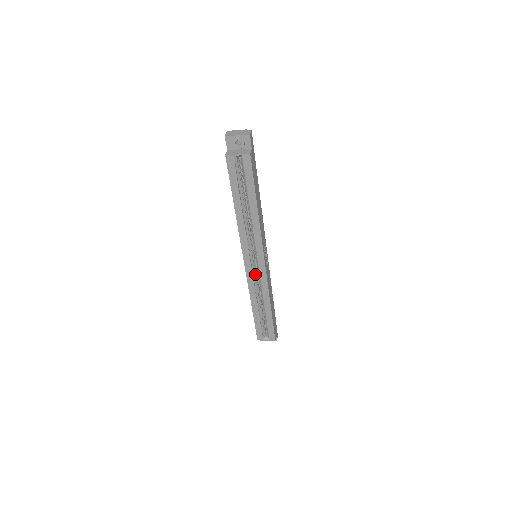
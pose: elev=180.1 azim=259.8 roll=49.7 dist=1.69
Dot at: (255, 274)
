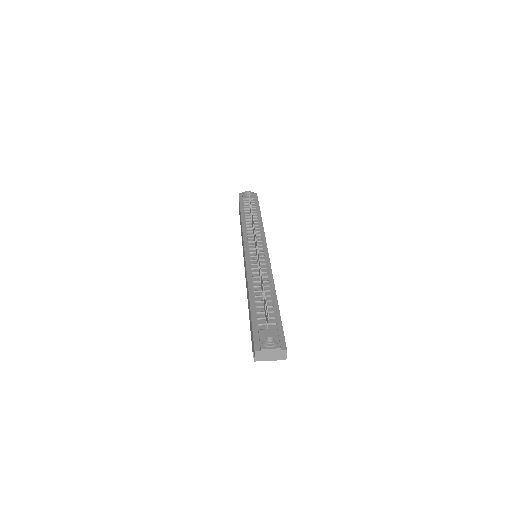
Dot at: occluded
